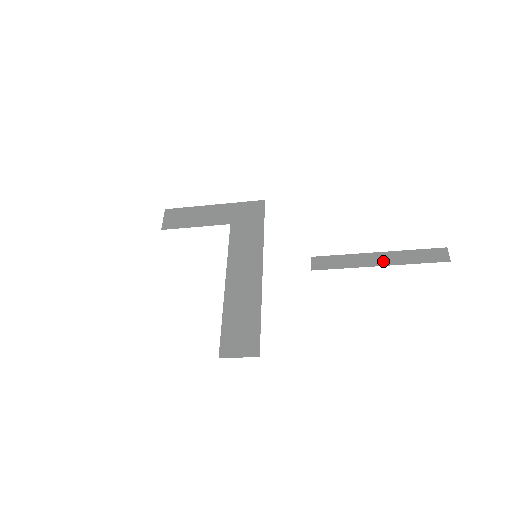
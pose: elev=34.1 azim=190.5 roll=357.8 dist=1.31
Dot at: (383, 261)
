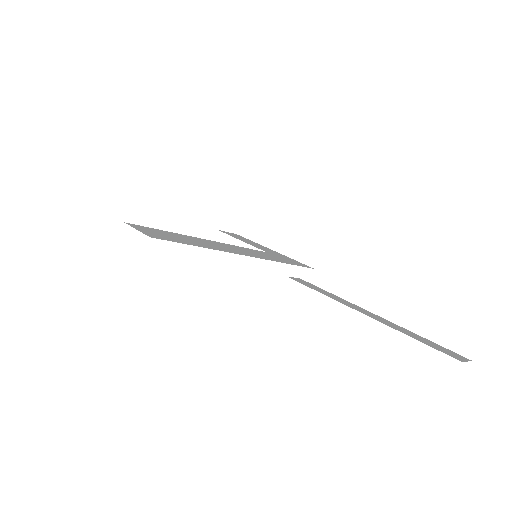
Dot at: (370, 315)
